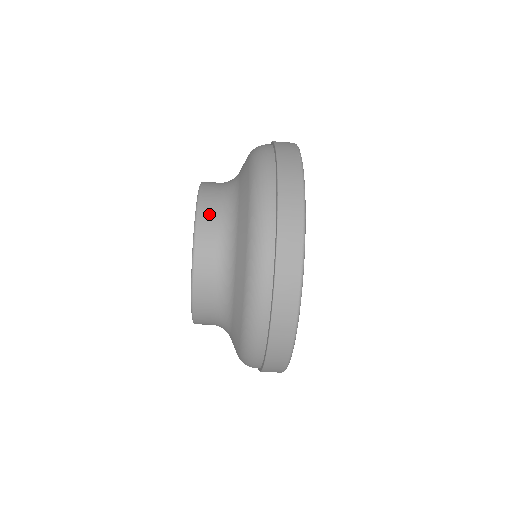
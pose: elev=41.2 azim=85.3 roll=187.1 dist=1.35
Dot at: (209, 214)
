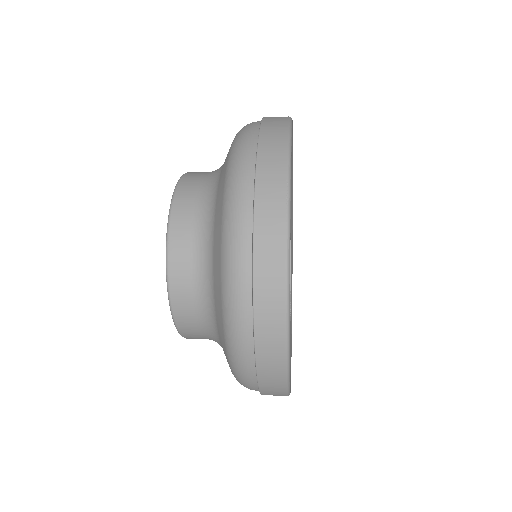
Dot at: (181, 260)
